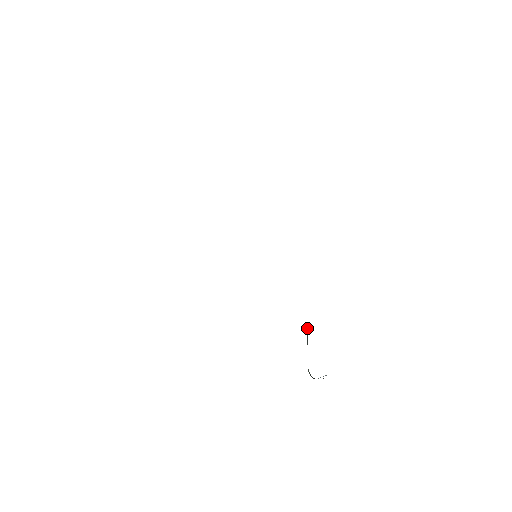
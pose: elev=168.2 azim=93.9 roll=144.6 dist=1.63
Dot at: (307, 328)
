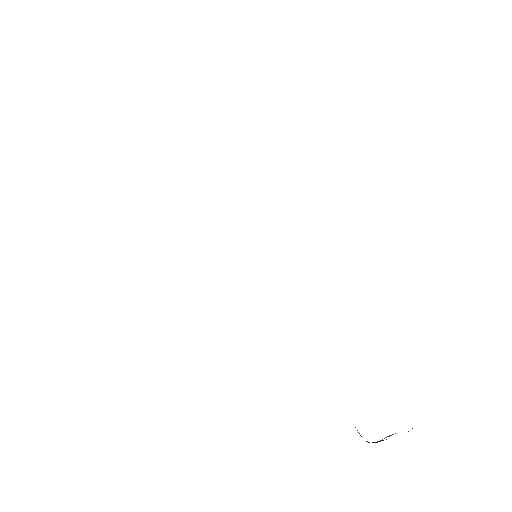
Dot at: occluded
